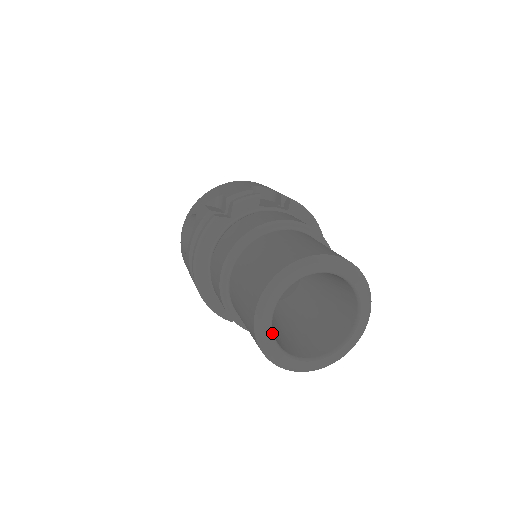
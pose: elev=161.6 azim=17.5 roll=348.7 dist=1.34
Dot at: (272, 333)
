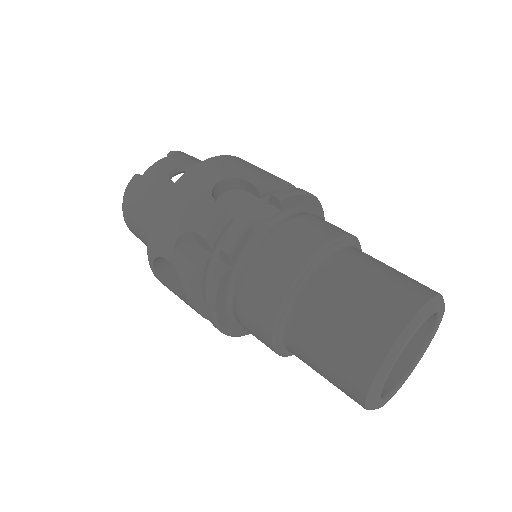
Dot at: (381, 399)
